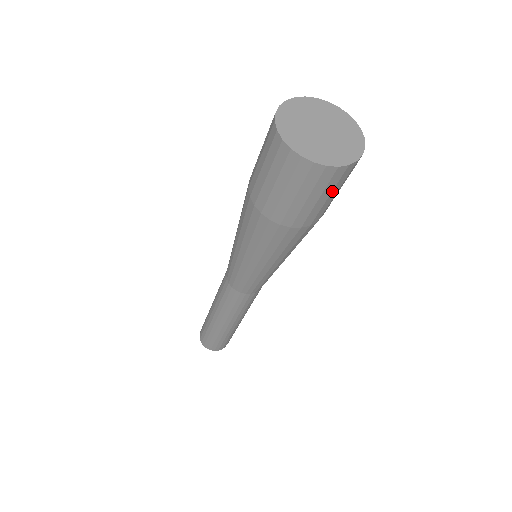
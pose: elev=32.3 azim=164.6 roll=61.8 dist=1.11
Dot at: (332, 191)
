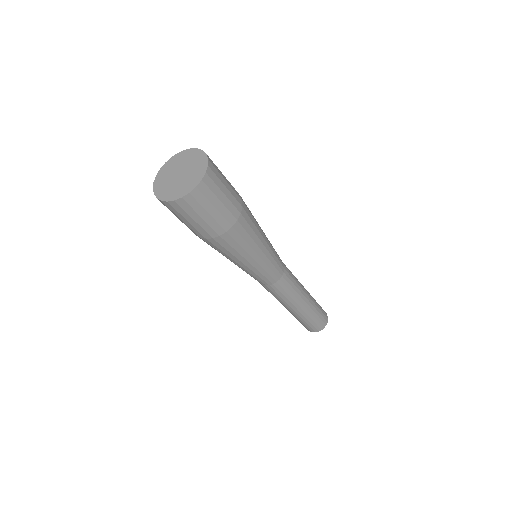
Dot at: (211, 203)
